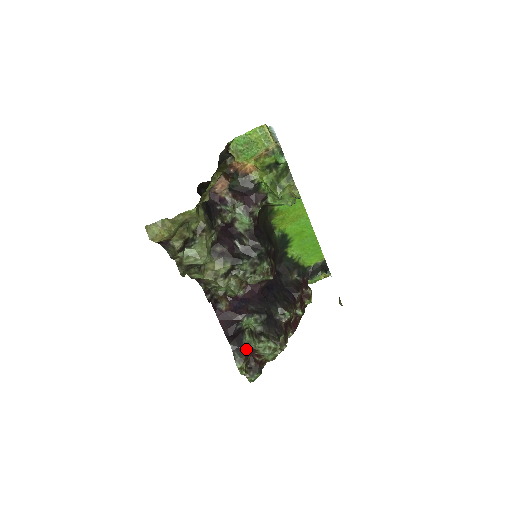
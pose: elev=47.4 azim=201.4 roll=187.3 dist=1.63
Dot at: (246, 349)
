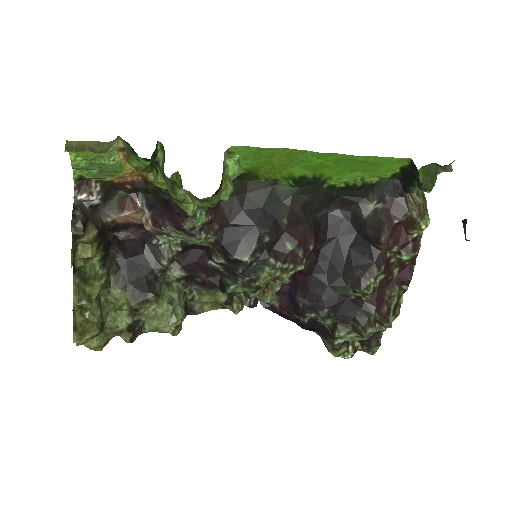
Dot at: occluded
